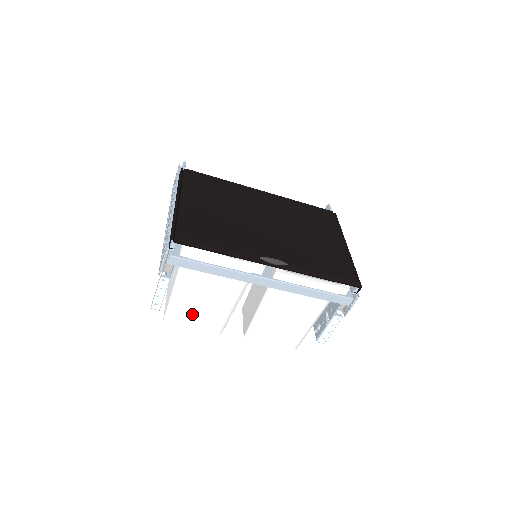
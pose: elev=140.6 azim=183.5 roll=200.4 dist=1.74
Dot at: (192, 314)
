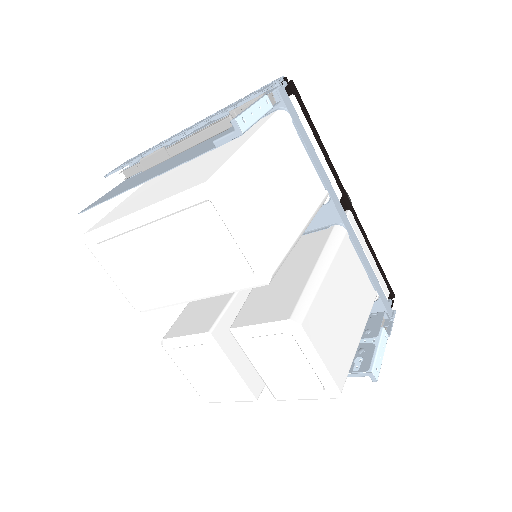
Dot at: (259, 198)
